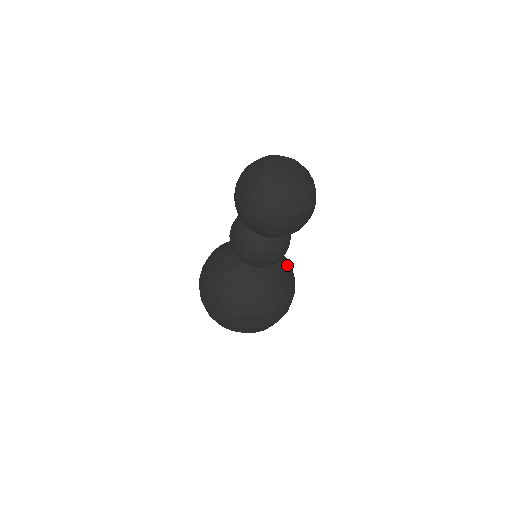
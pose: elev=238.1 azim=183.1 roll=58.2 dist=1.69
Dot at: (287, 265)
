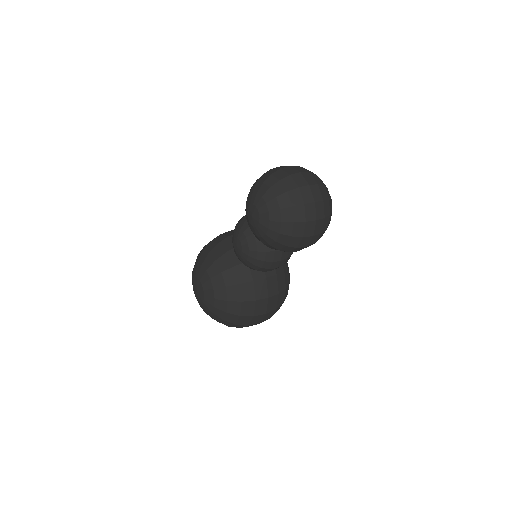
Dot at: (285, 267)
